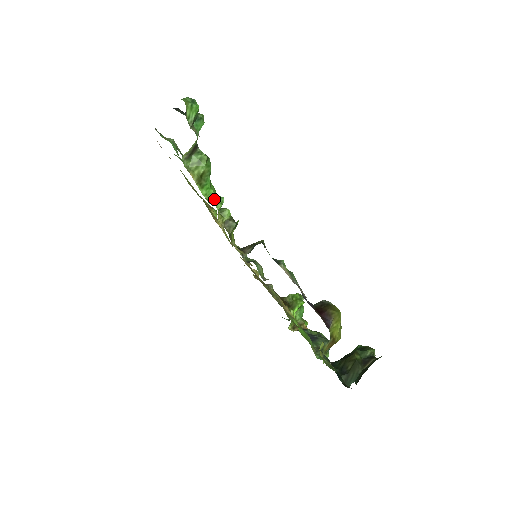
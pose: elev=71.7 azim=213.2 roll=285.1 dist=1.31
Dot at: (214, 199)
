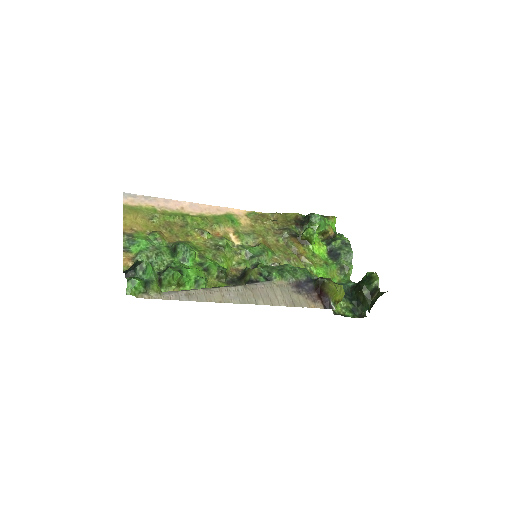
Dot at: (198, 284)
